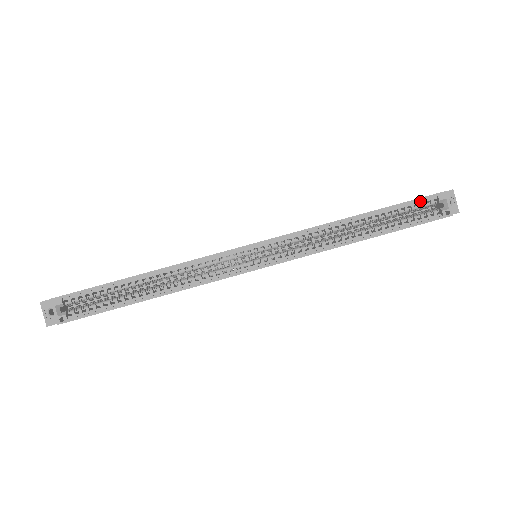
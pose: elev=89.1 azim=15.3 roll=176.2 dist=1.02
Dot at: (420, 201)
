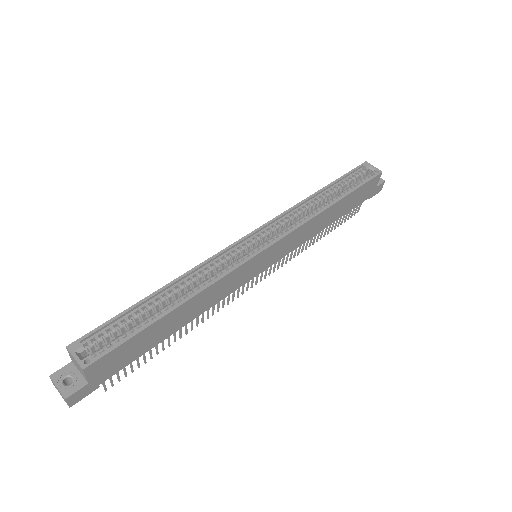
Dot at: (354, 173)
